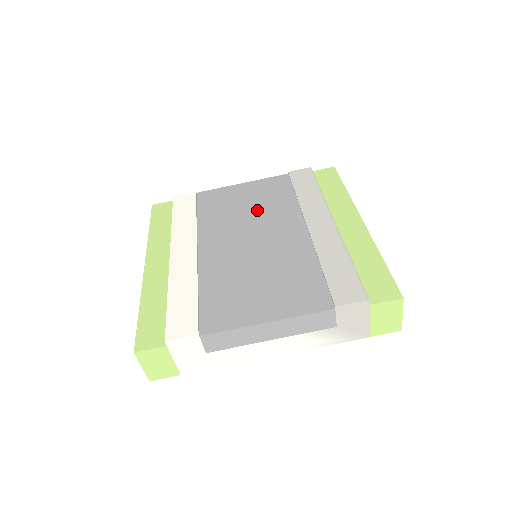
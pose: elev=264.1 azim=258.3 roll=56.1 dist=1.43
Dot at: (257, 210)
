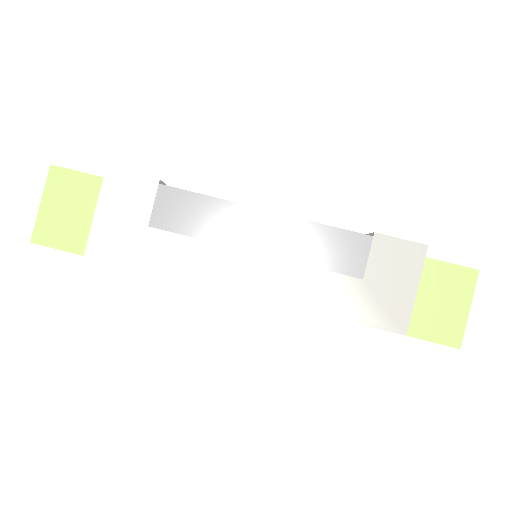
Dot at: occluded
